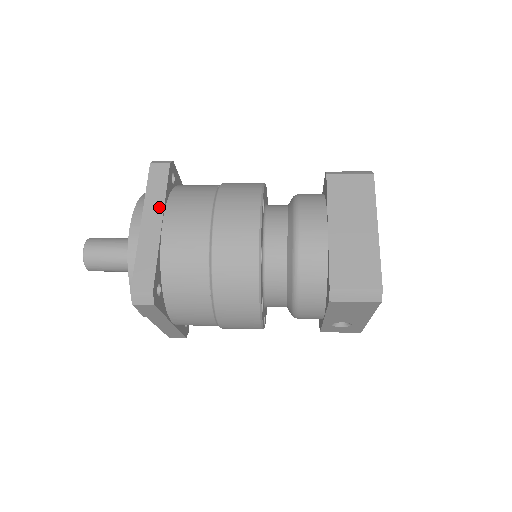
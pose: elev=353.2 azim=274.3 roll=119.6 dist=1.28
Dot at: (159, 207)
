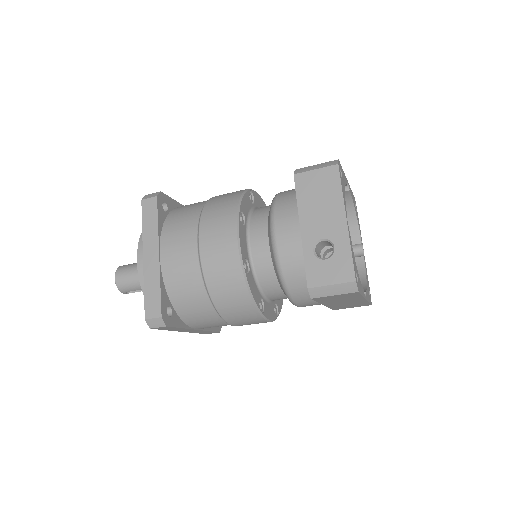
Dot at: occluded
